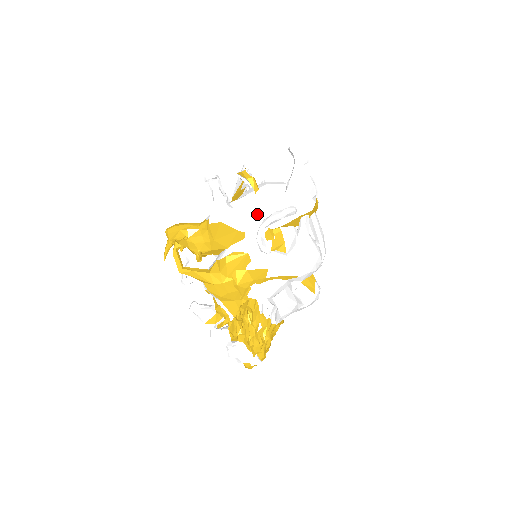
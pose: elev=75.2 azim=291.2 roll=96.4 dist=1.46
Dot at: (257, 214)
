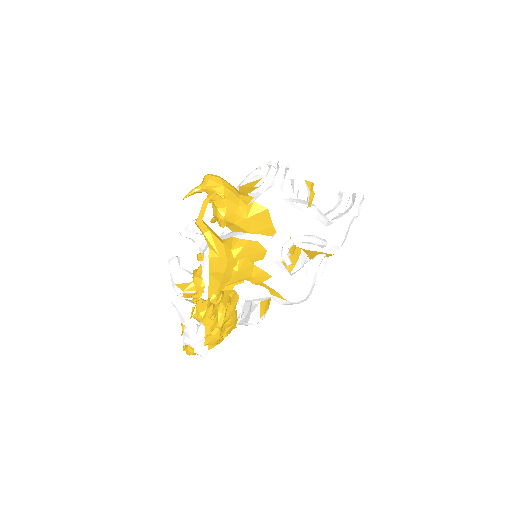
Dot at: (299, 226)
